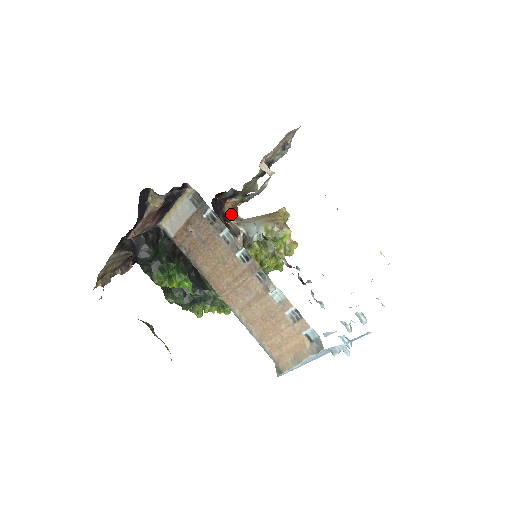
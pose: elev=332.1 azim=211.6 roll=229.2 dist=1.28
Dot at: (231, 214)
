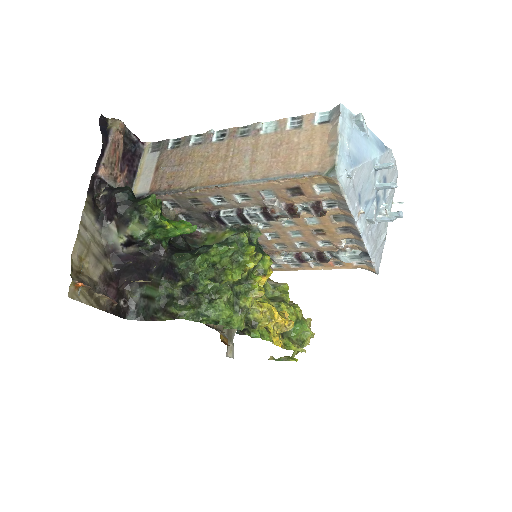
Dot at: occluded
